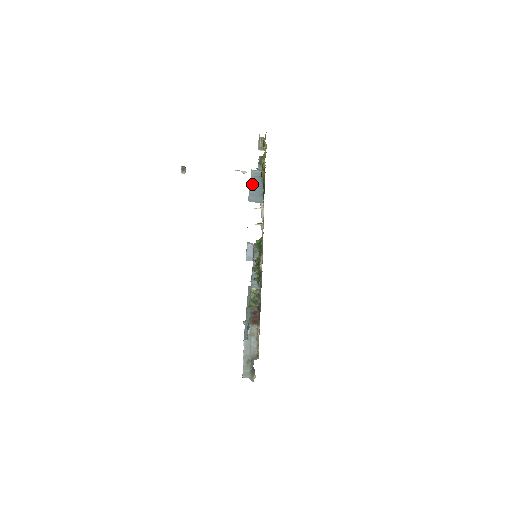
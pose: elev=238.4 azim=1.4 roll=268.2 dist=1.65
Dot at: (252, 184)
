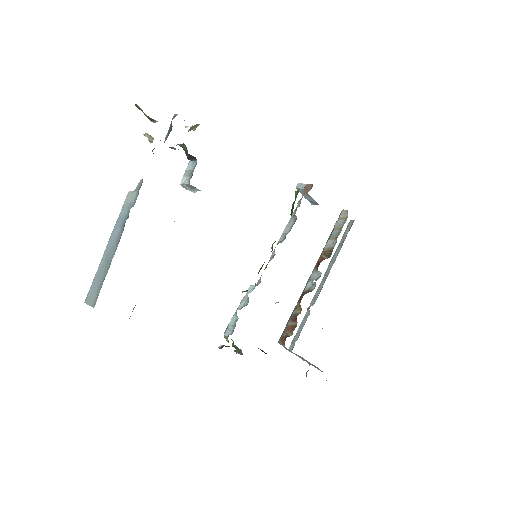
Dot at: (108, 246)
